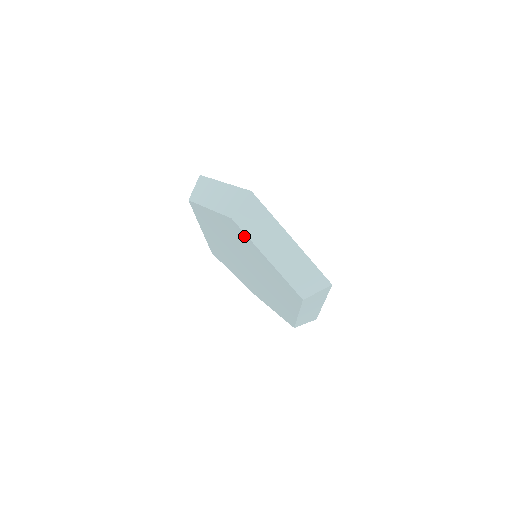
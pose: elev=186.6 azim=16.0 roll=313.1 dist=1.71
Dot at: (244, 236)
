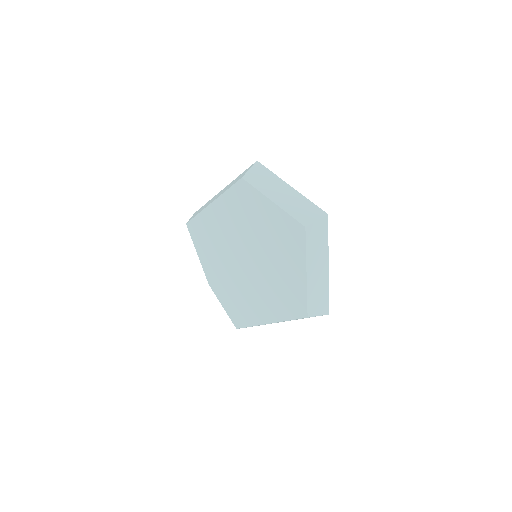
Dot at: (300, 245)
